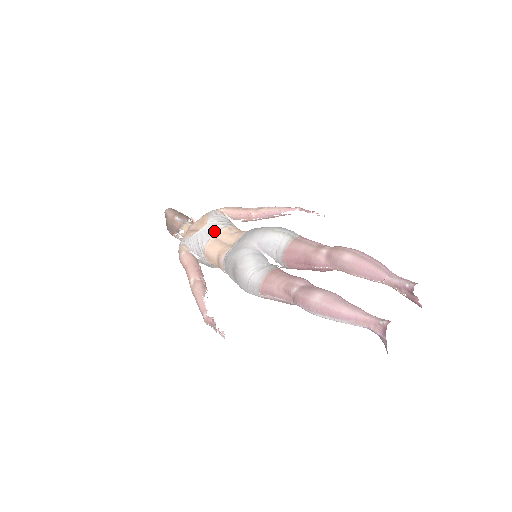
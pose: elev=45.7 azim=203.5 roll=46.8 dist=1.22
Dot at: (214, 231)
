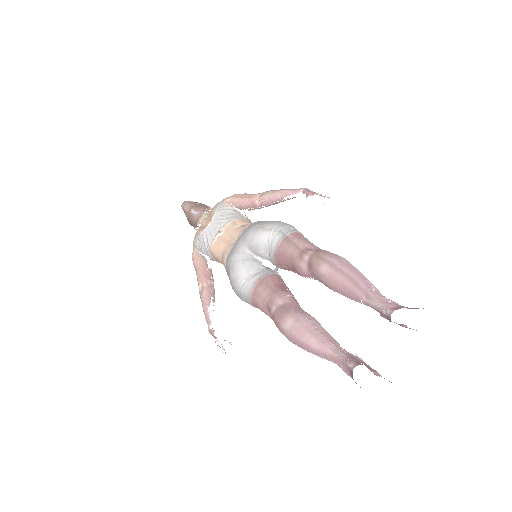
Dot at: (218, 228)
